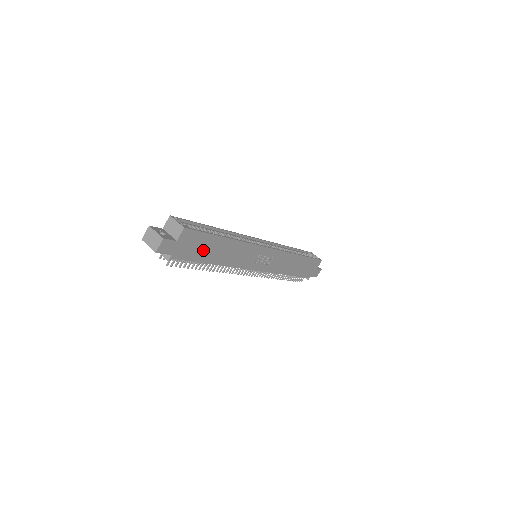
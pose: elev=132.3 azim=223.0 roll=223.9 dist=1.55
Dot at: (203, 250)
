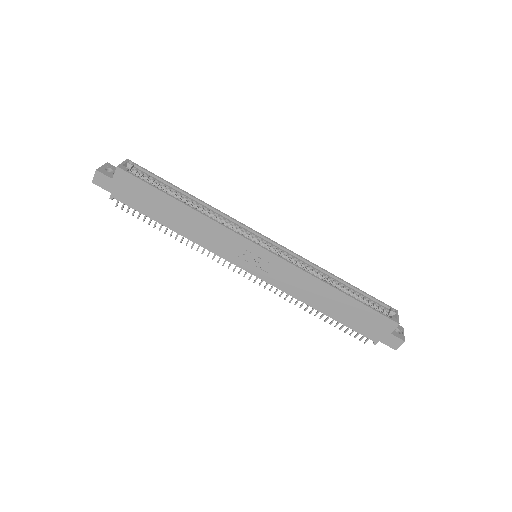
Dot at: (151, 204)
